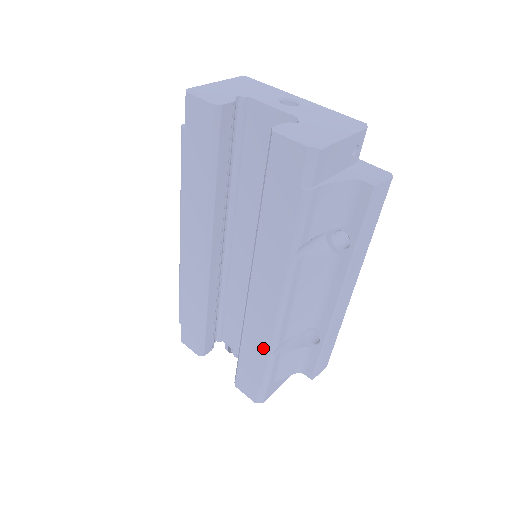
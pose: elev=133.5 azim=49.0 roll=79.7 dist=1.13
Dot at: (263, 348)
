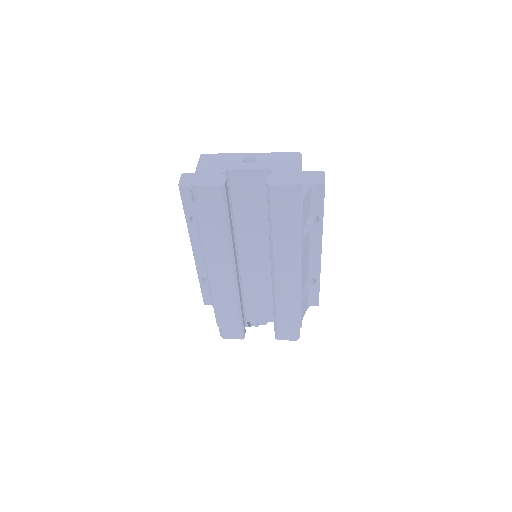
Dot at: (294, 304)
